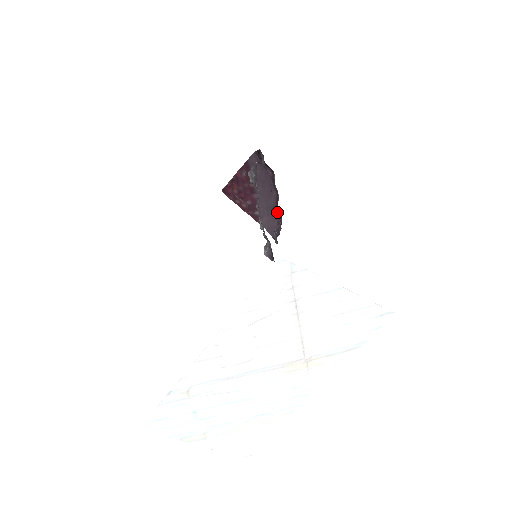
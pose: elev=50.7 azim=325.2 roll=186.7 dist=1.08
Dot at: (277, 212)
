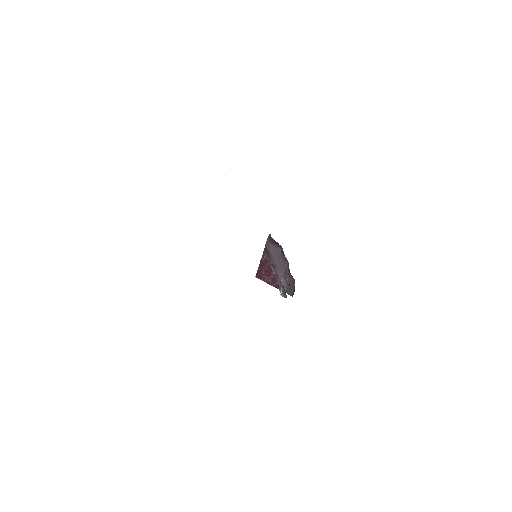
Dot at: (291, 277)
